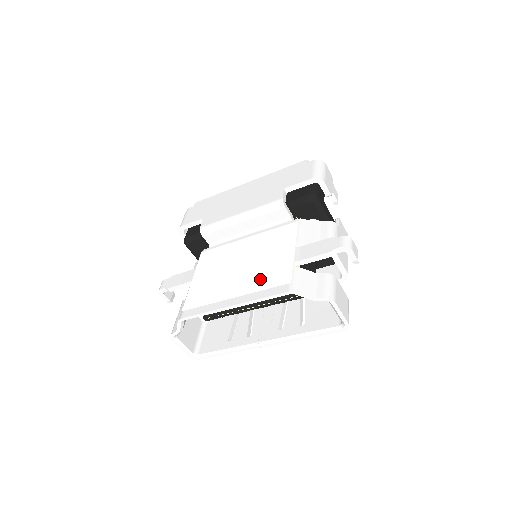
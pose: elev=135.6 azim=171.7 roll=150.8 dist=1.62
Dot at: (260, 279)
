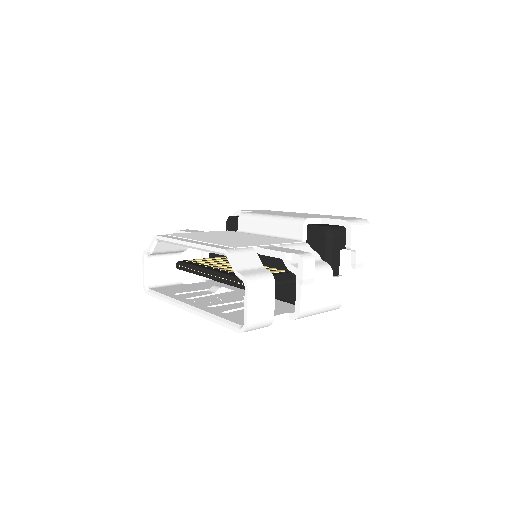
Dot at: (224, 242)
